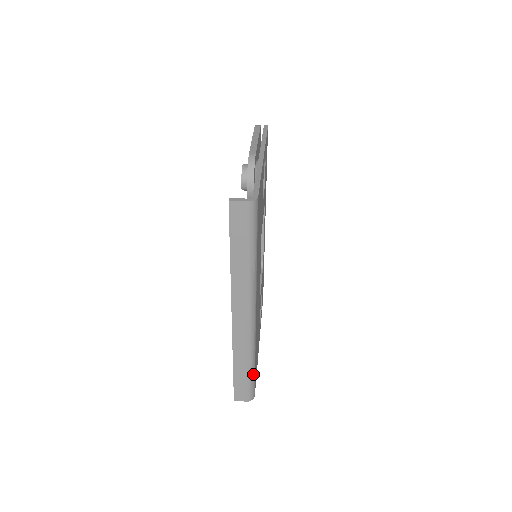
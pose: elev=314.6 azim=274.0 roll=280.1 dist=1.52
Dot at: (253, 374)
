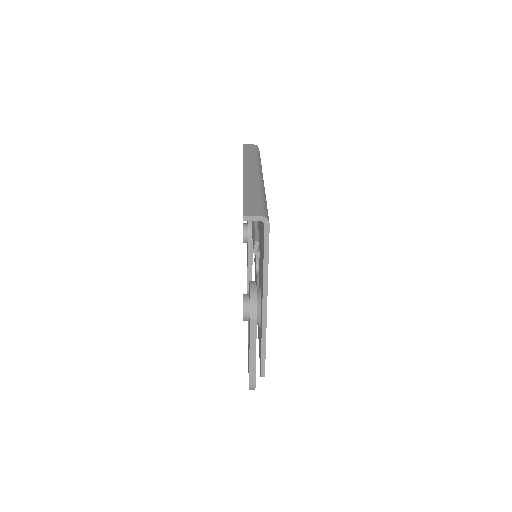
Dot at: (265, 203)
